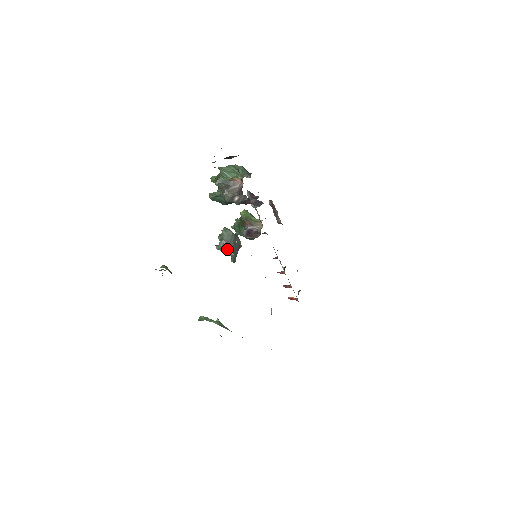
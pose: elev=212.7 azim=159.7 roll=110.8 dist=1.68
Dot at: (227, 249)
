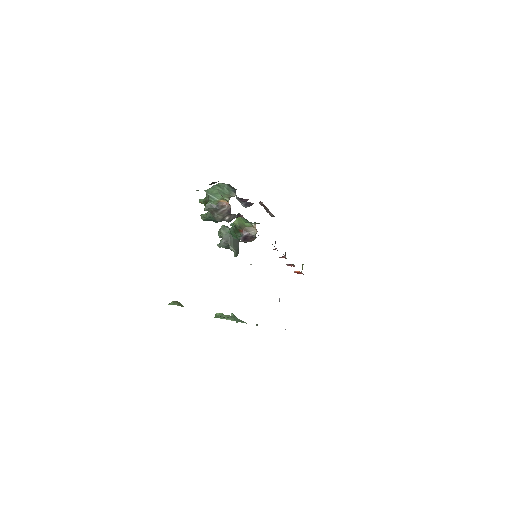
Dot at: (228, 245)
